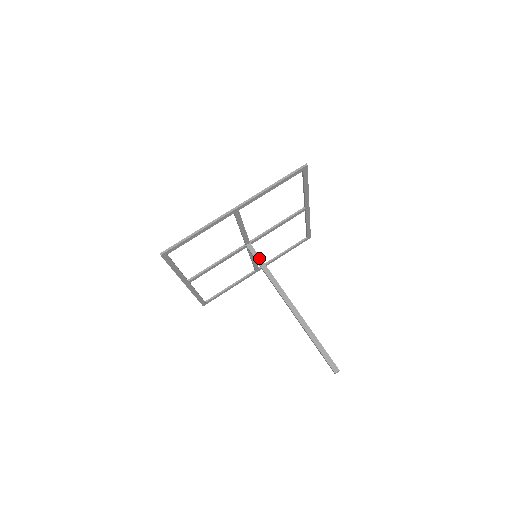
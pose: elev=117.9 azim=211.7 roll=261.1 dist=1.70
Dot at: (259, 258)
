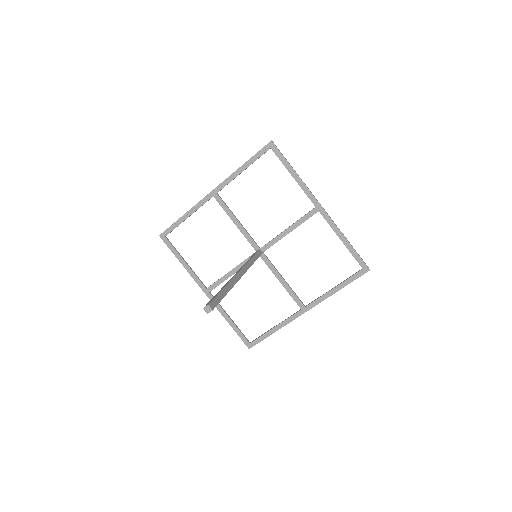
Dot at: (254, 254)
